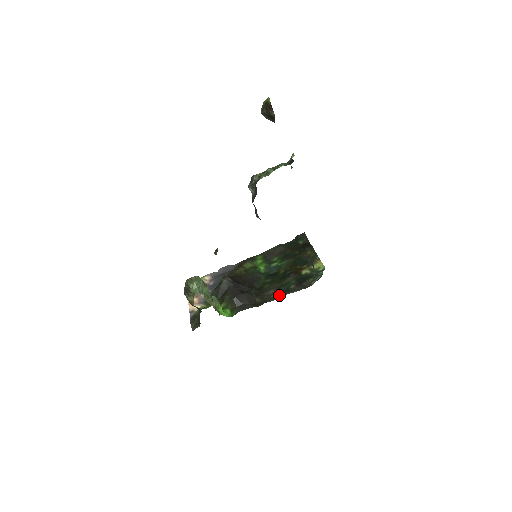
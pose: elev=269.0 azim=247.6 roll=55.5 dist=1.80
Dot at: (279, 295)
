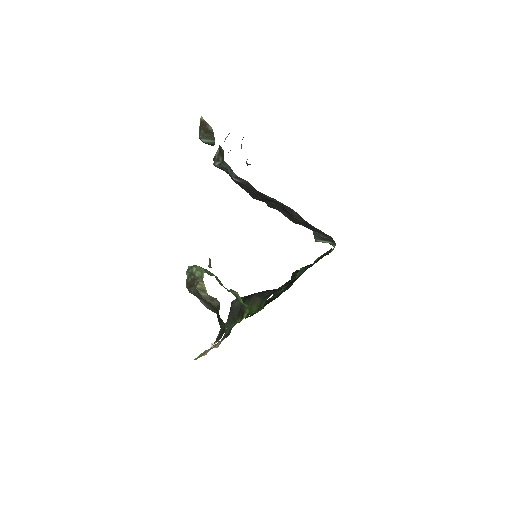
Dot at: (303, 269)
